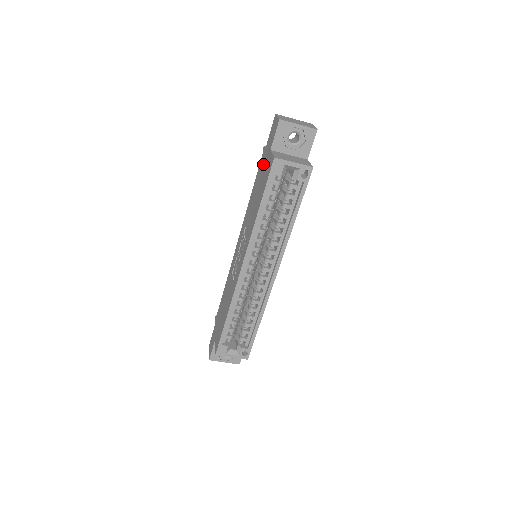
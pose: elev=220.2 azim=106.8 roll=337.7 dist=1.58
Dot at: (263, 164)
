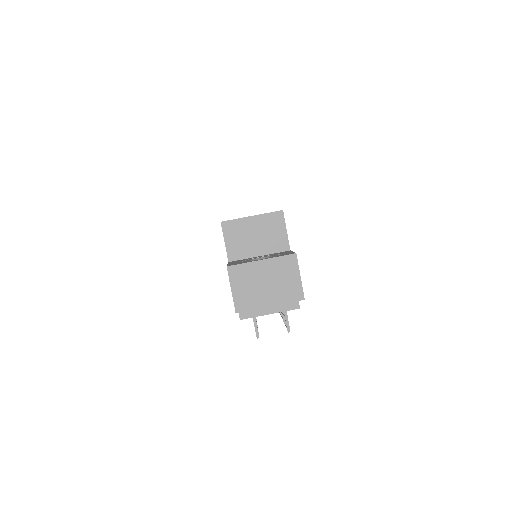
Dot at: occluded
